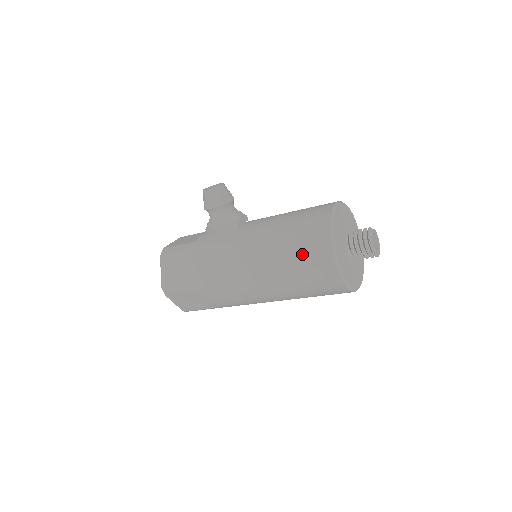
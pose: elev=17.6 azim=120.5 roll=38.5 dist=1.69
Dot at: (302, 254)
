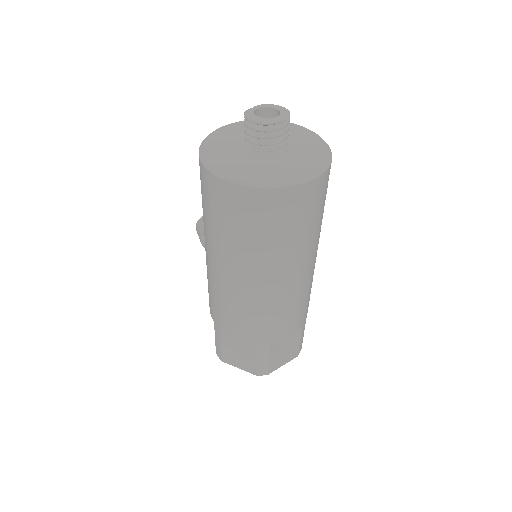
Dot at: (202, 197)
